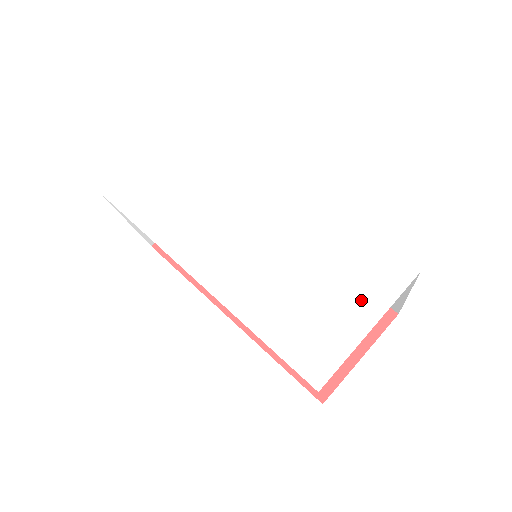
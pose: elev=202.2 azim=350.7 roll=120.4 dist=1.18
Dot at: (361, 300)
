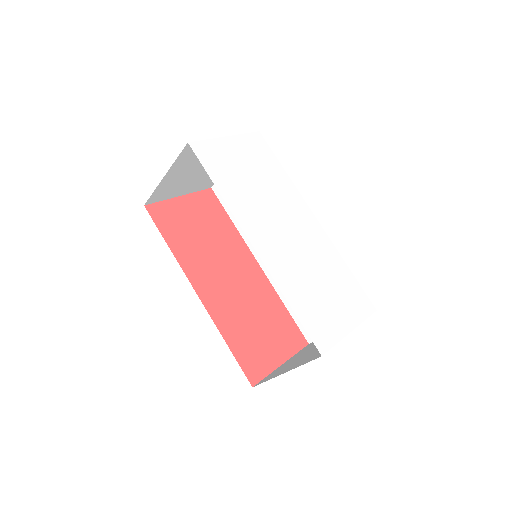
Dot at: (348, 311)
